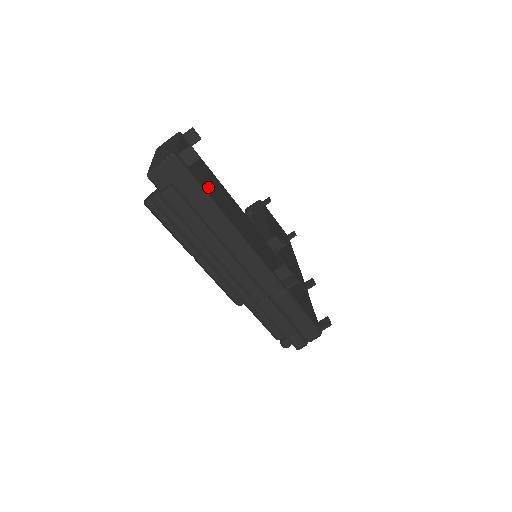
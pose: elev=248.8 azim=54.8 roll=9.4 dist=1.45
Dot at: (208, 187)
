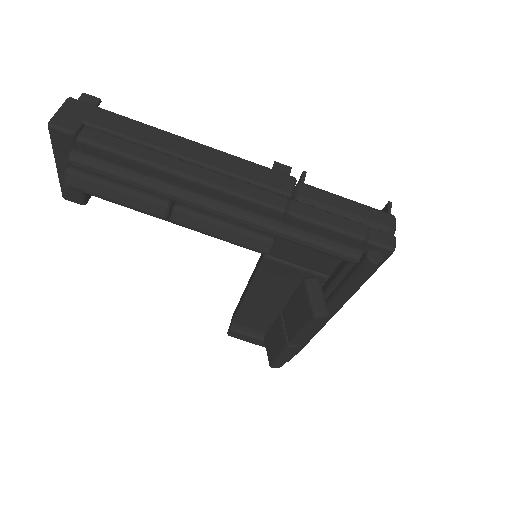
Dot at: occluded
